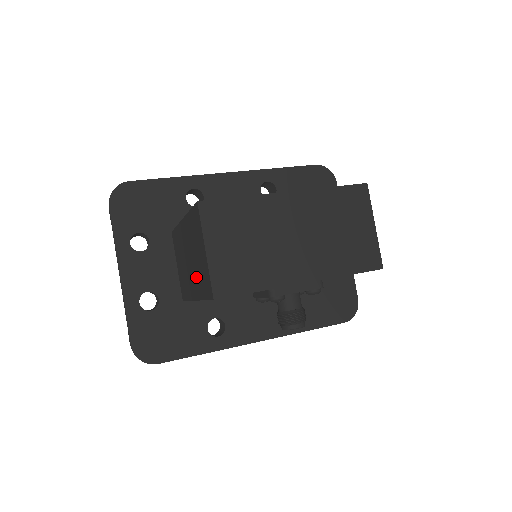
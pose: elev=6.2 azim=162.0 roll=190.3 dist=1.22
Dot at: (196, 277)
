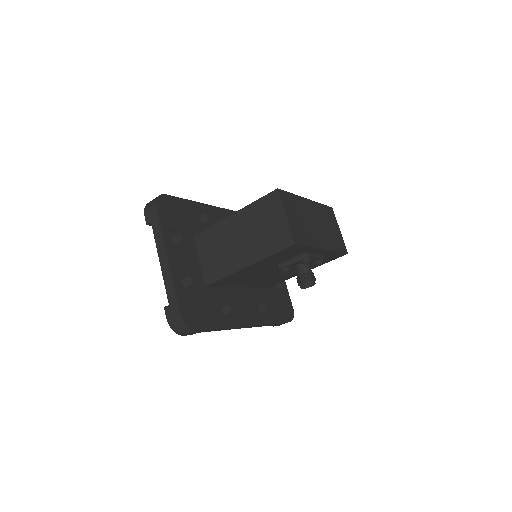
Dot at: (256, 245)
